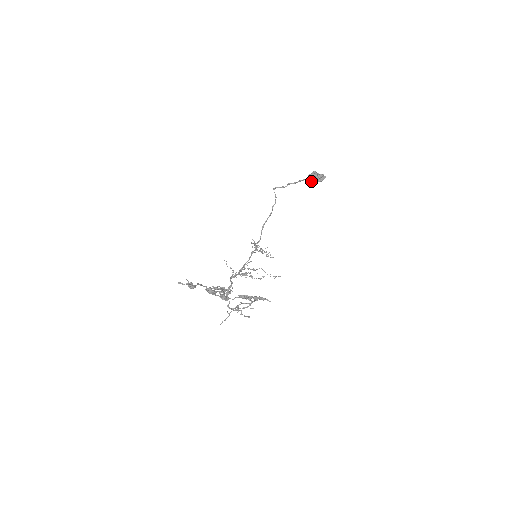
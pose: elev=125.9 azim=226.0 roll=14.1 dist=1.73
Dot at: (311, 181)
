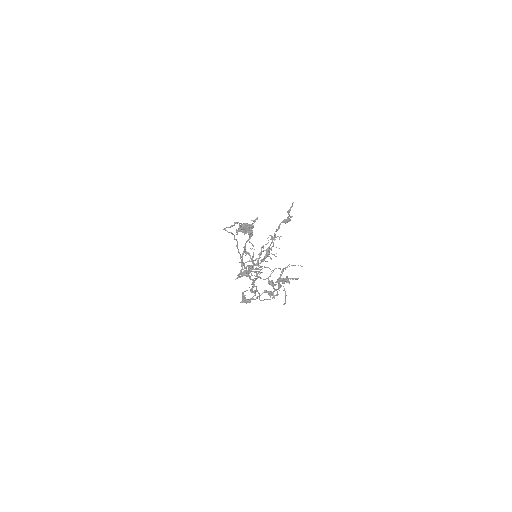
Dot at: (245, 228)
